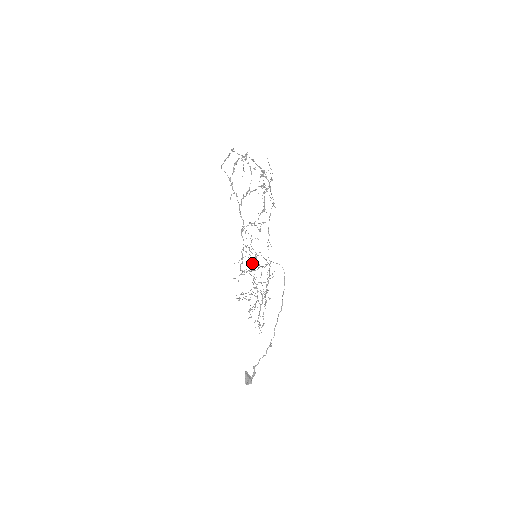
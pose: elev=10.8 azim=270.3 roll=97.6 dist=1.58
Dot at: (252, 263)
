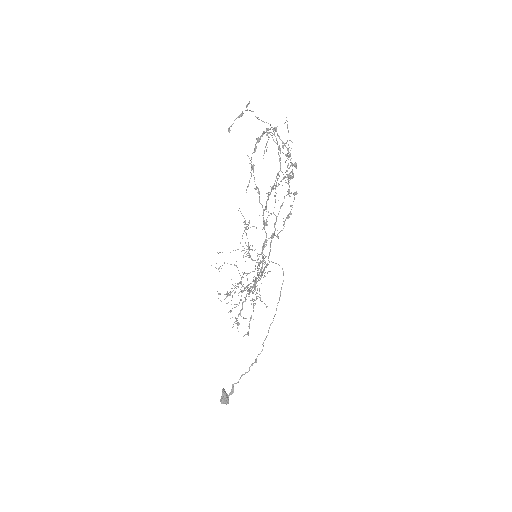
Dot at: occluded
